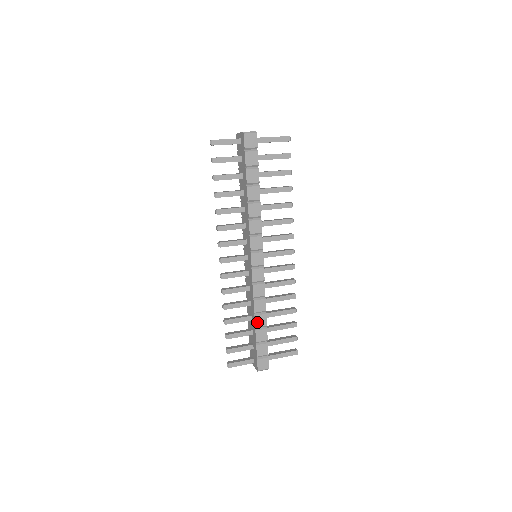
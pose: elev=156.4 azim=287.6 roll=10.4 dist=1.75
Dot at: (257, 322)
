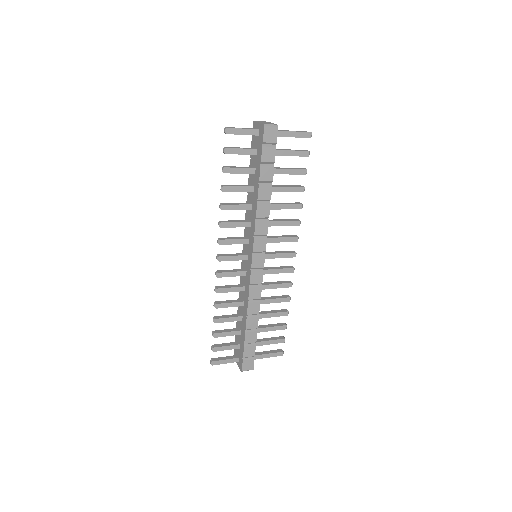
Dot at: (248, 324)
